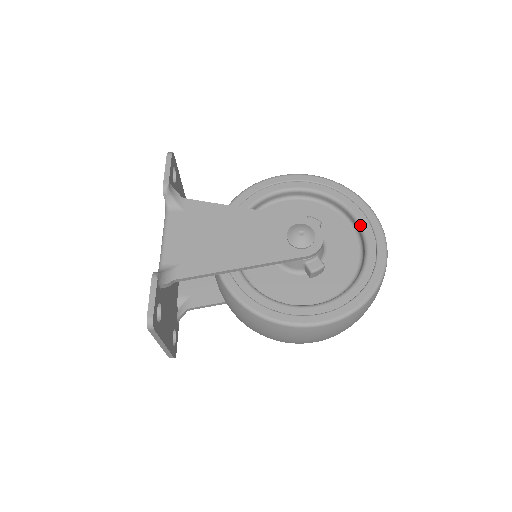
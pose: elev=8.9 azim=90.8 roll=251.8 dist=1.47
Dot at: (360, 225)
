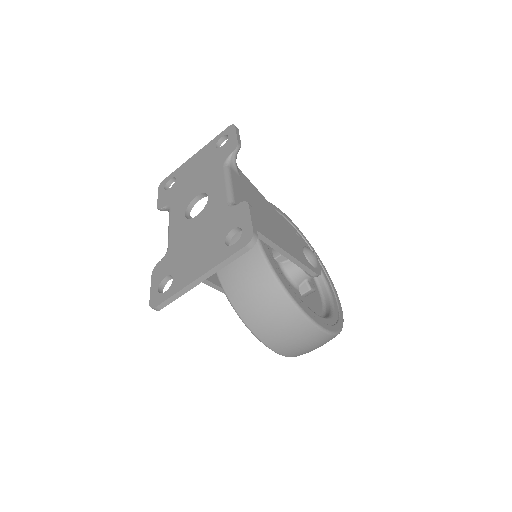
Dot at: (324, 278)
